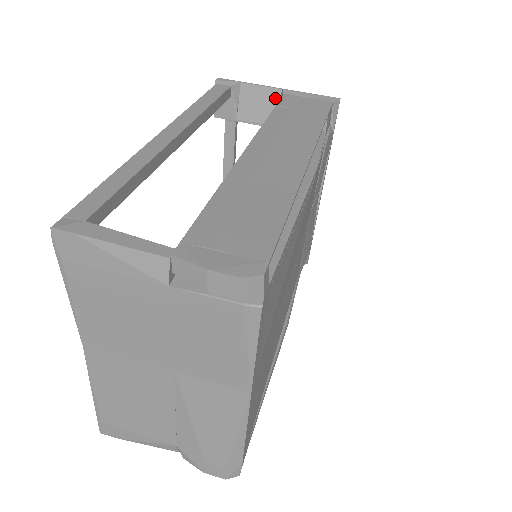
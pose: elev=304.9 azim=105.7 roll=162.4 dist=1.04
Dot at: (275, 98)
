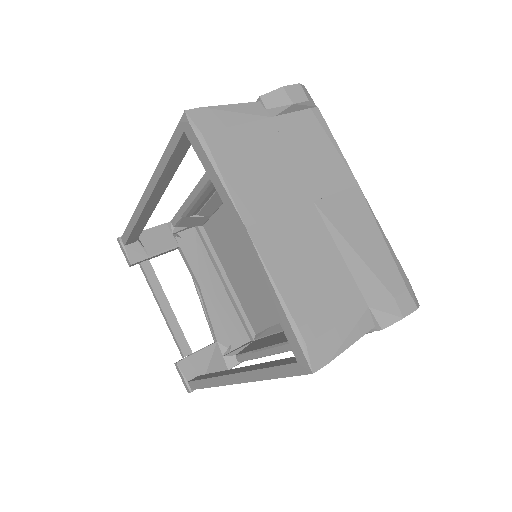
Dot at: (165, 230)
